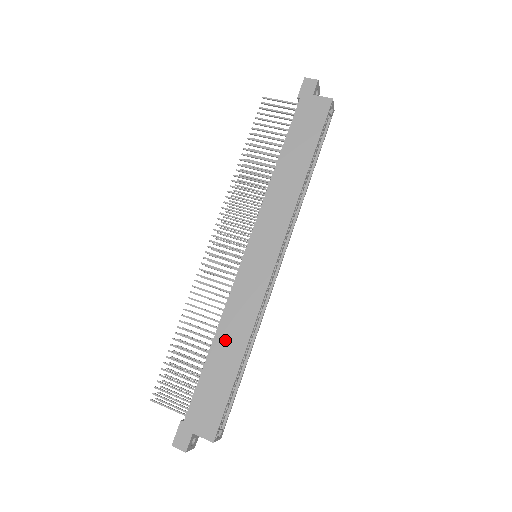
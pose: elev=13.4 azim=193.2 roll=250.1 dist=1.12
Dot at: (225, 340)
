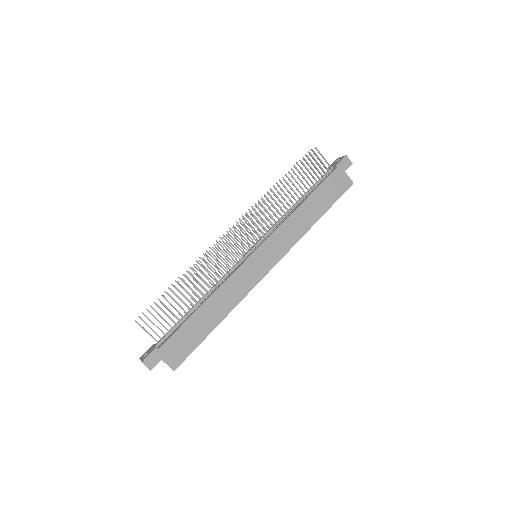
Dot at: (214, 306)
